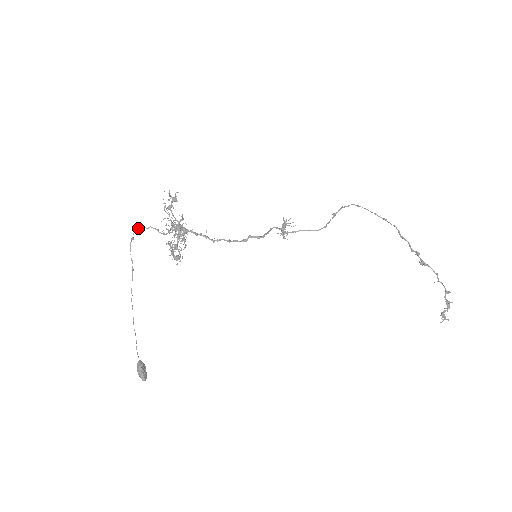
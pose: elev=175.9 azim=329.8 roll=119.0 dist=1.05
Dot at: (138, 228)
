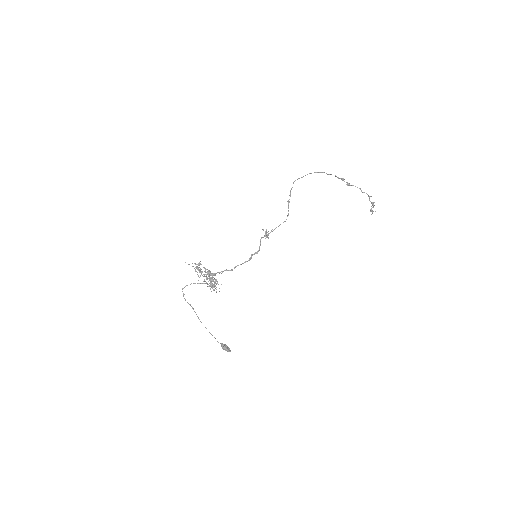
Dot at: occluded
